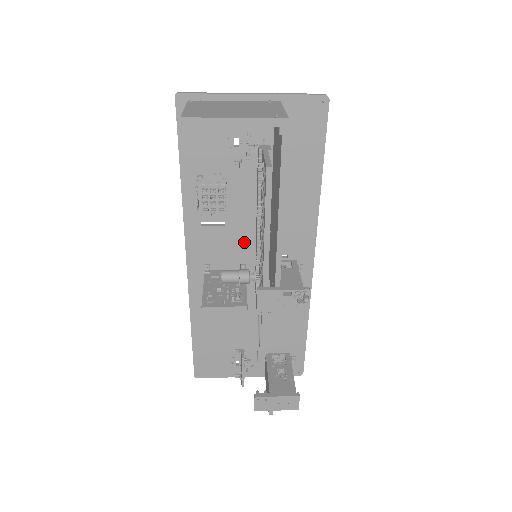
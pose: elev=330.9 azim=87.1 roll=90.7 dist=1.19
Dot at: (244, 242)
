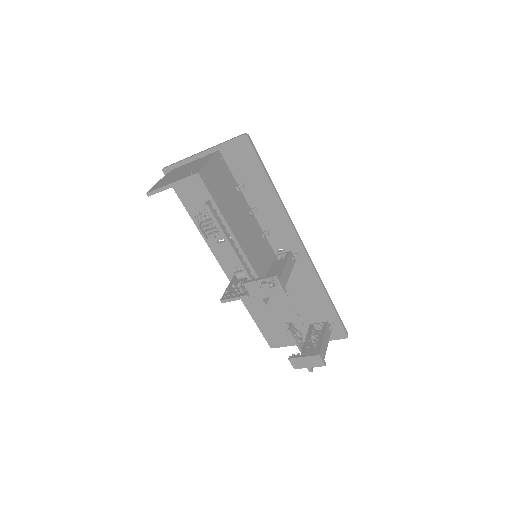
Dot at: occluded
